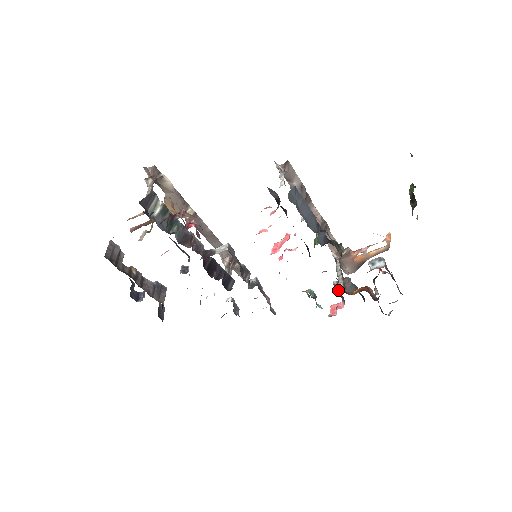
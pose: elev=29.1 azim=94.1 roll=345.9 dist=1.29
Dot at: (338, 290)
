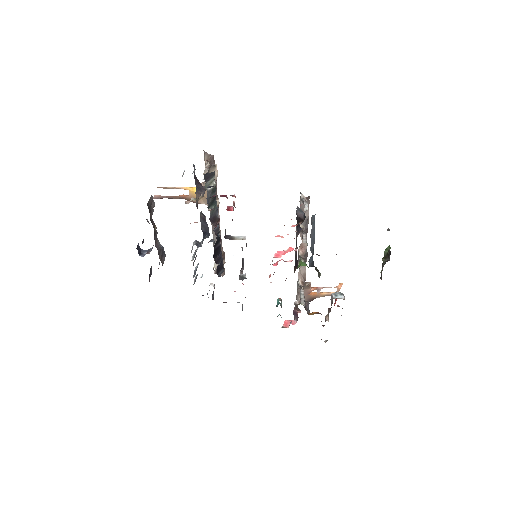
Dot at: (296, 309)
